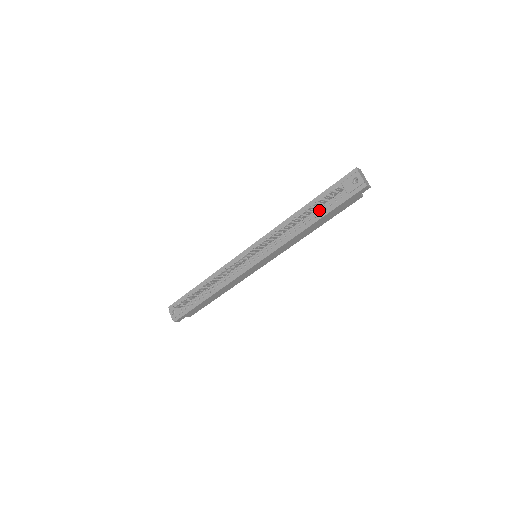
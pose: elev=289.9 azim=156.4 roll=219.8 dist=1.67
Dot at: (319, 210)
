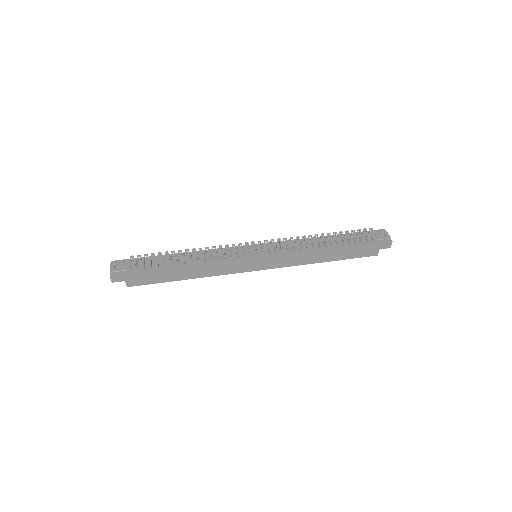
Dot at: (344, 241)
